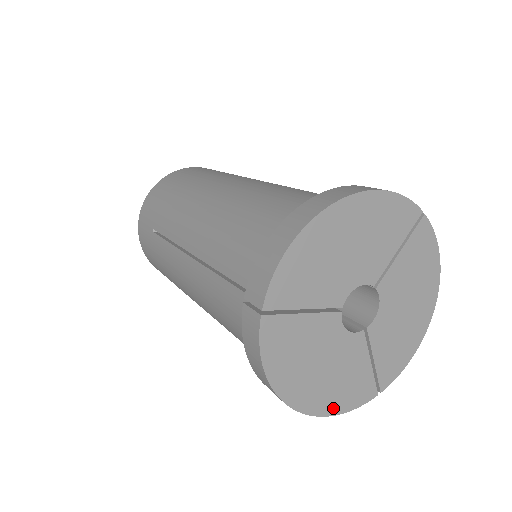
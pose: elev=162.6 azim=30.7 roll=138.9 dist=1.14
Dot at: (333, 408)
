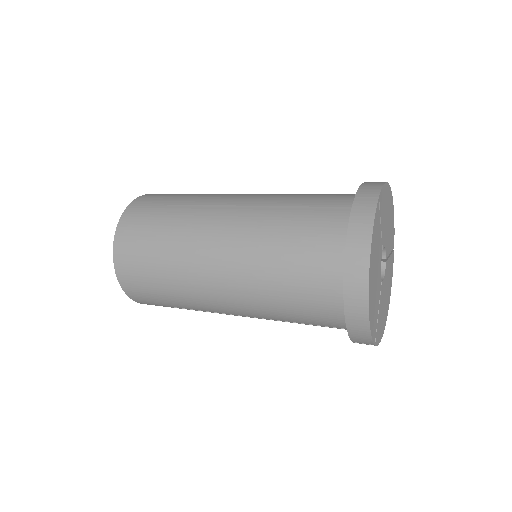
Dot at: (371, 317)
